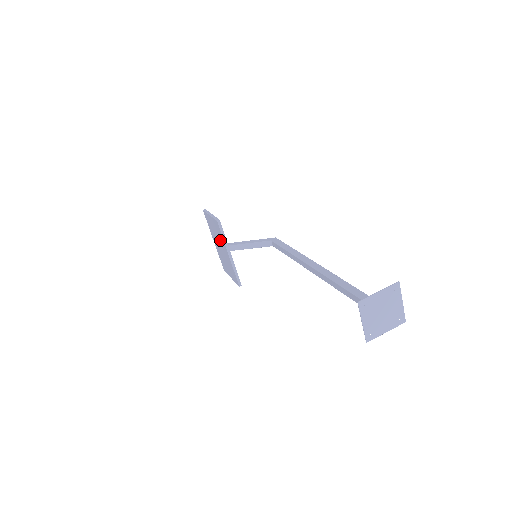
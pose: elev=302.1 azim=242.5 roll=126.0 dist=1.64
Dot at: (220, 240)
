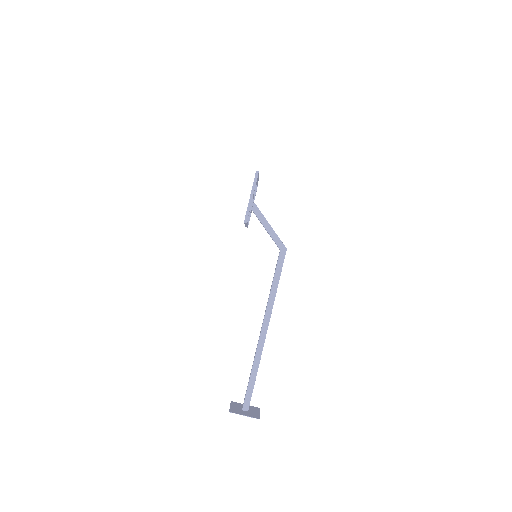
Dot at: occluded
